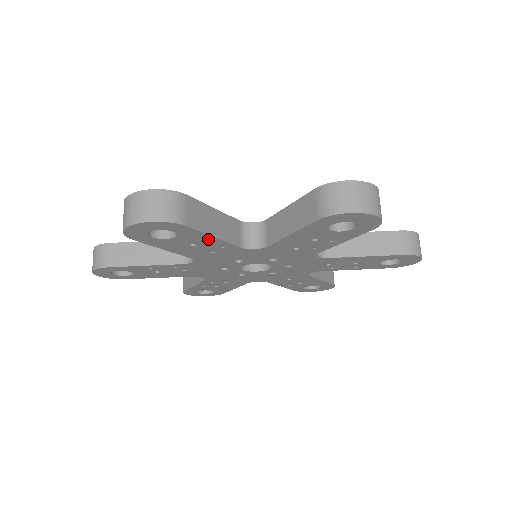
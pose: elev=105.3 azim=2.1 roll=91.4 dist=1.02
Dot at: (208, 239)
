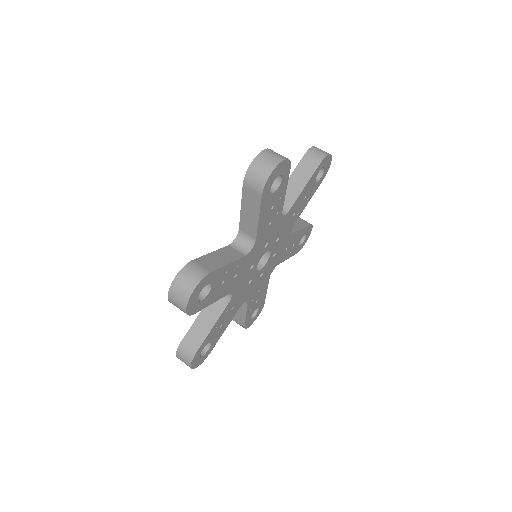
Dot at: (226, 269)
